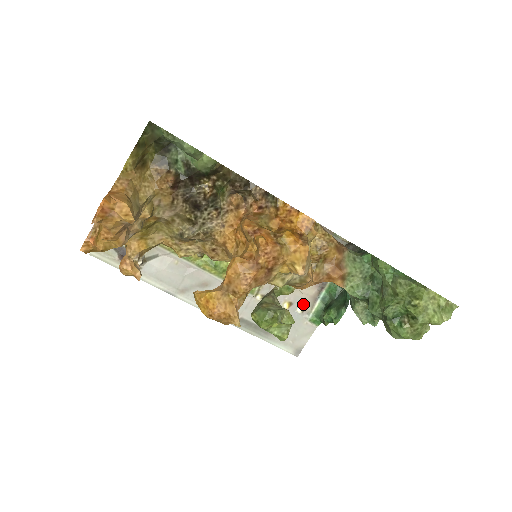
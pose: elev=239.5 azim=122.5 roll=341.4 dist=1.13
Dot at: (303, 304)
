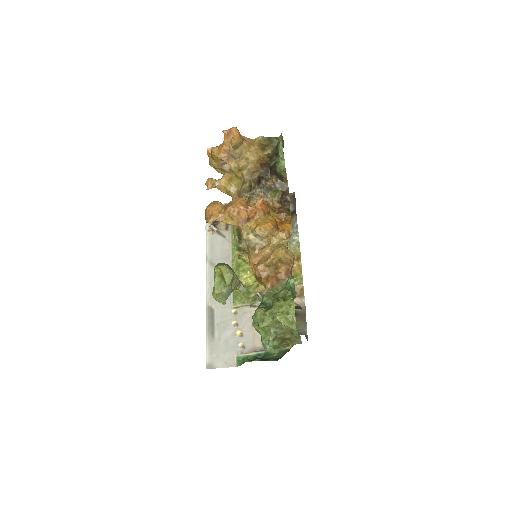
Dot at: (246, 344)
